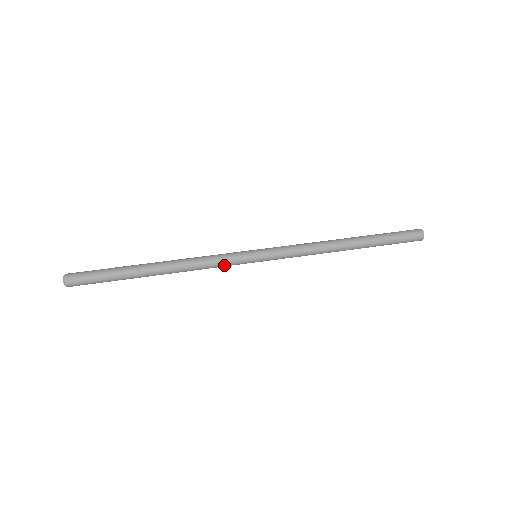
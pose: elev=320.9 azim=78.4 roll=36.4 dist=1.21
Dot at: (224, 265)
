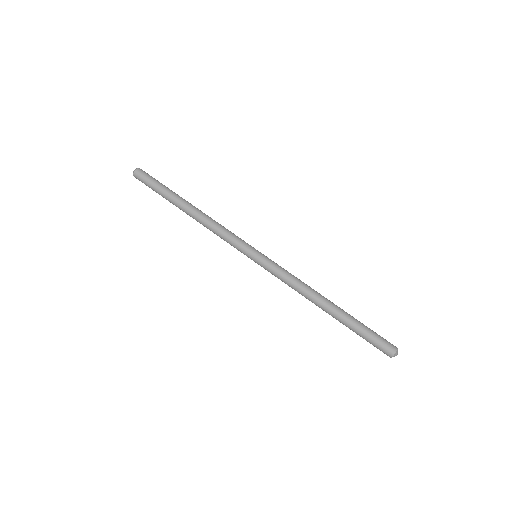
Dot at: (230, 242)
